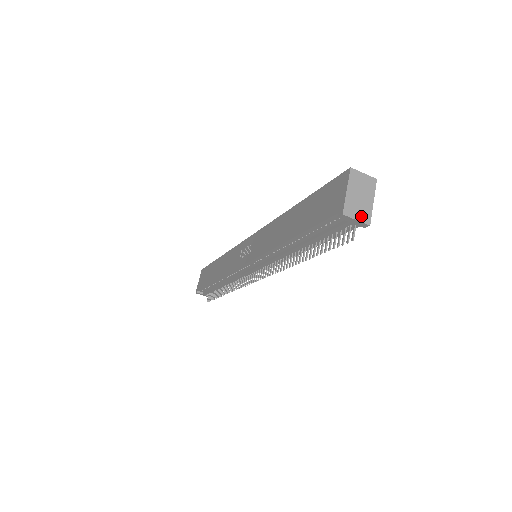
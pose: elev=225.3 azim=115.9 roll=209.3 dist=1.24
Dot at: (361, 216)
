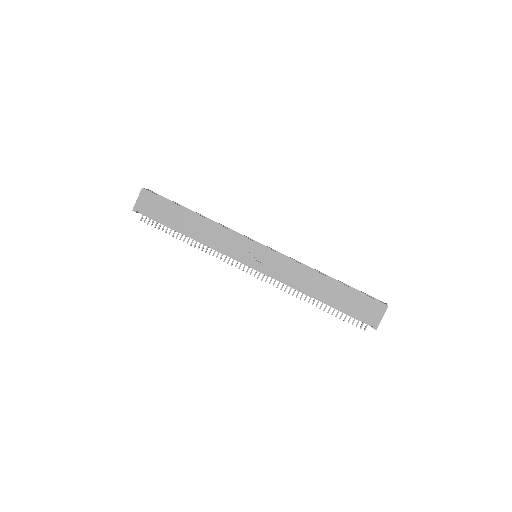
Dot at: occluded
